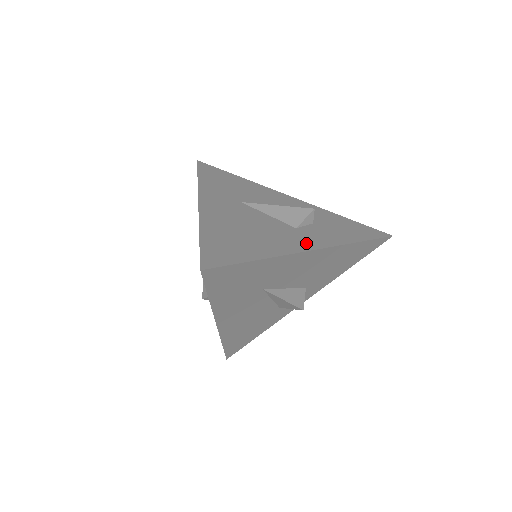
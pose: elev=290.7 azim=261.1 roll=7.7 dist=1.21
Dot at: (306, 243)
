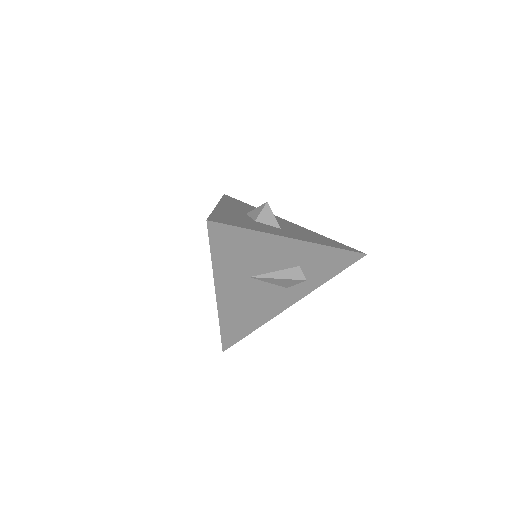
Dot at: (289, 301)
